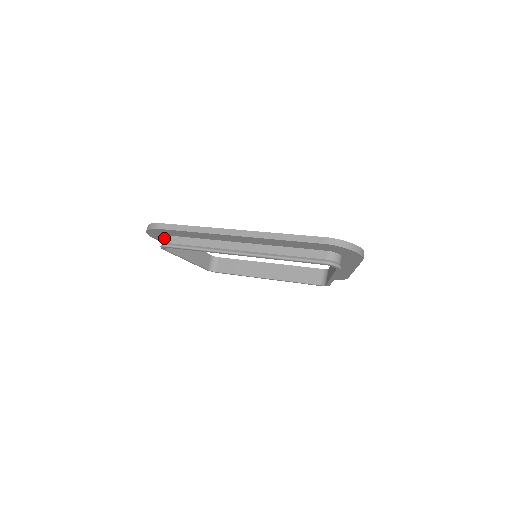
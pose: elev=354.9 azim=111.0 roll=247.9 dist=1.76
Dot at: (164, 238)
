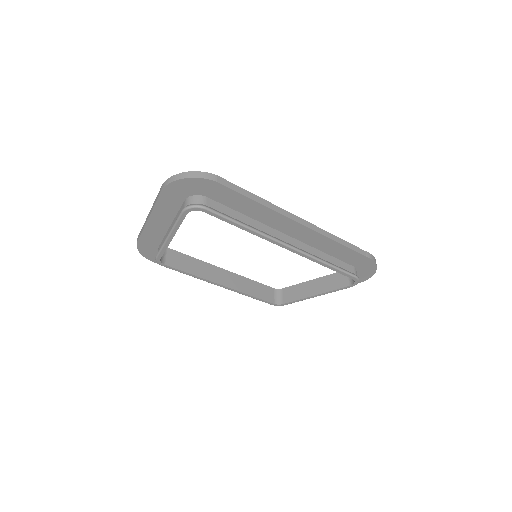
Dot at: (197, 197)
